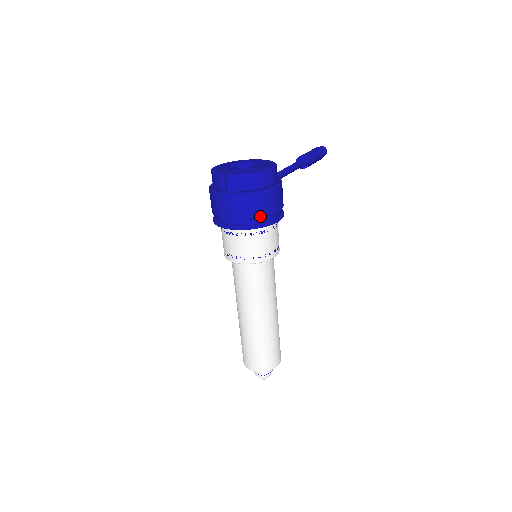
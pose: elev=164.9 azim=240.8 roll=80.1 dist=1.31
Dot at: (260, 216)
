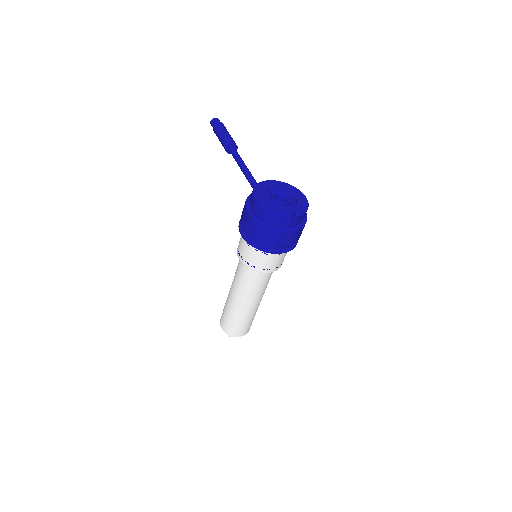
Dot at: occluded
